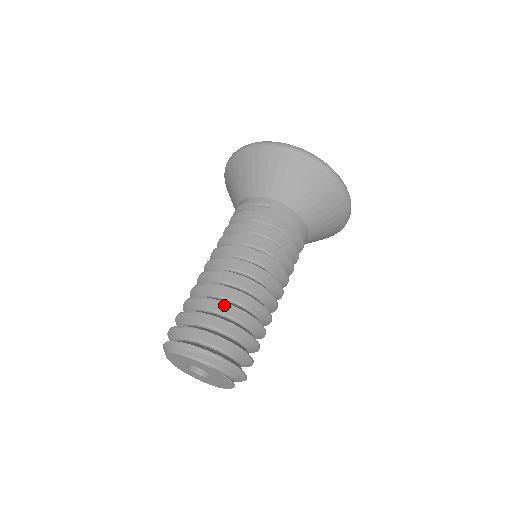
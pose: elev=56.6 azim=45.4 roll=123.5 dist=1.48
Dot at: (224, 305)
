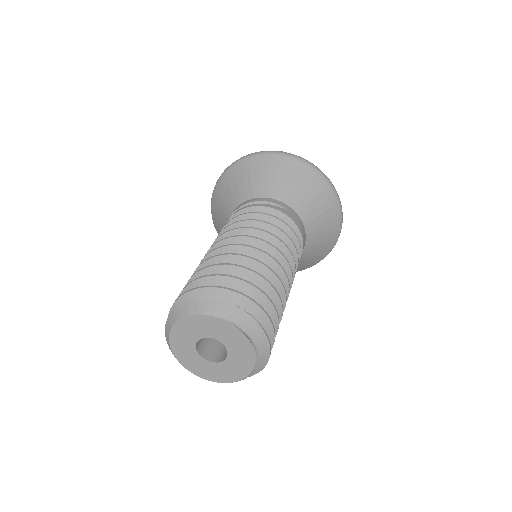
Dot at: (259, 277)
